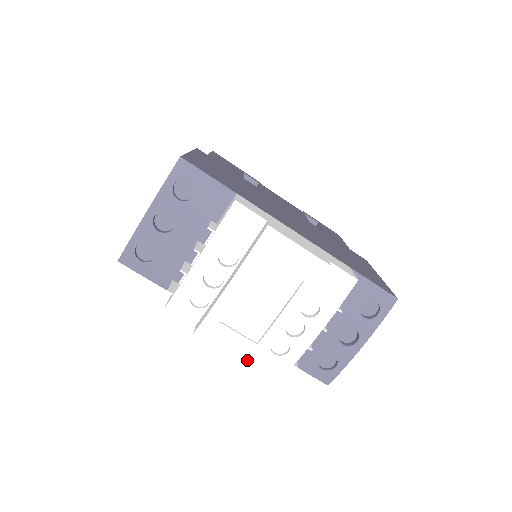
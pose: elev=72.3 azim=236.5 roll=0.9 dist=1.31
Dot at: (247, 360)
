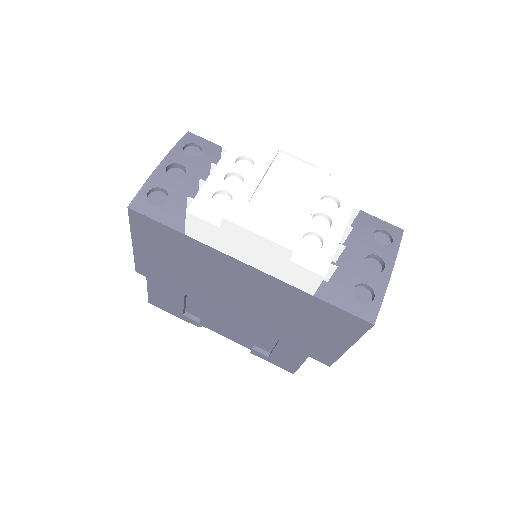
Dot at: (283, 241)
